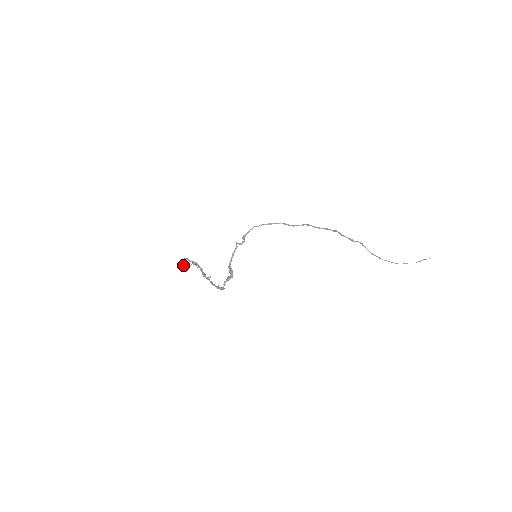
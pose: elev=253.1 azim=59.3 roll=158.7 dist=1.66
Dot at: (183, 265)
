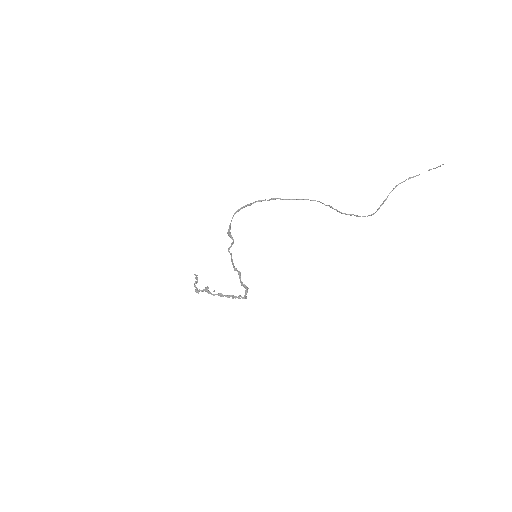
Dot at: occluded
